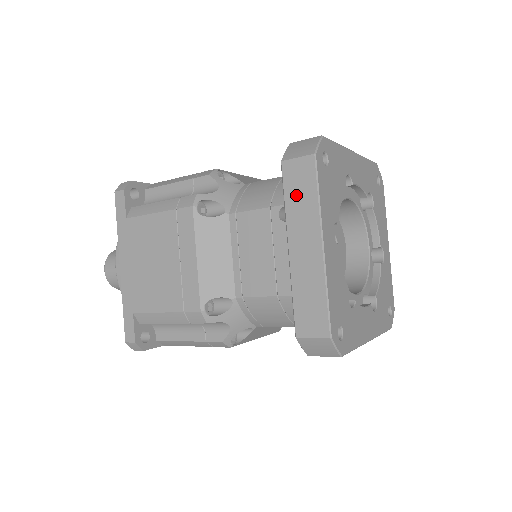
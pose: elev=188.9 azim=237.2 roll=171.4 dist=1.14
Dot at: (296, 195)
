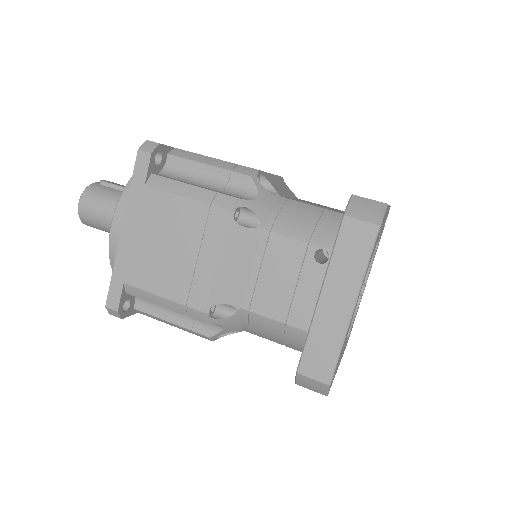
Dot at: (346, 253)
